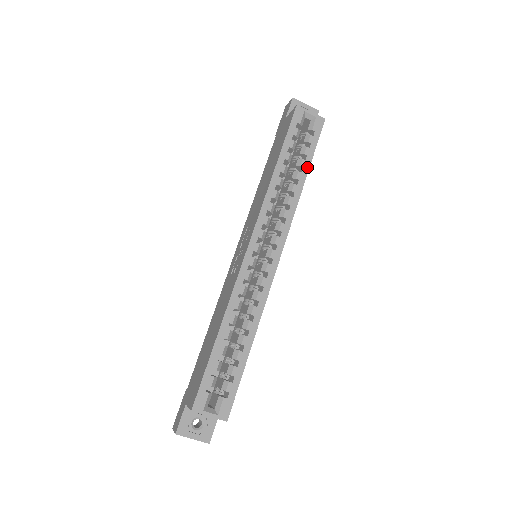
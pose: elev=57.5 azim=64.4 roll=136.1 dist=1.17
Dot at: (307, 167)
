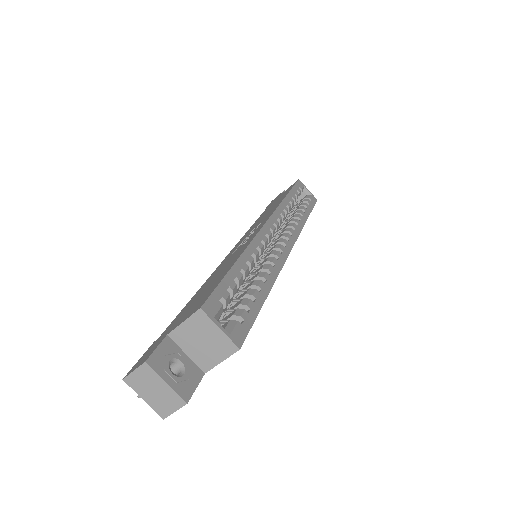
Dot at: (308, 213)
